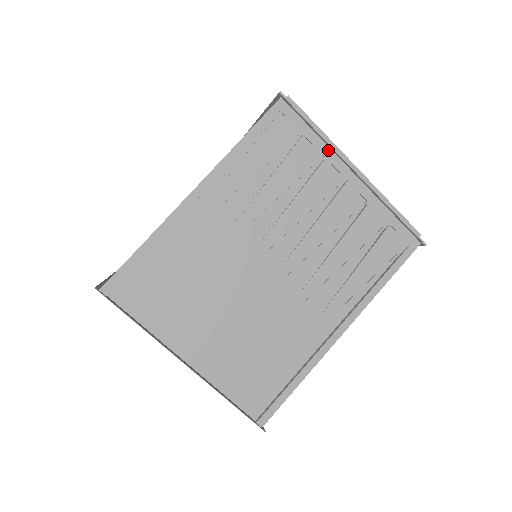
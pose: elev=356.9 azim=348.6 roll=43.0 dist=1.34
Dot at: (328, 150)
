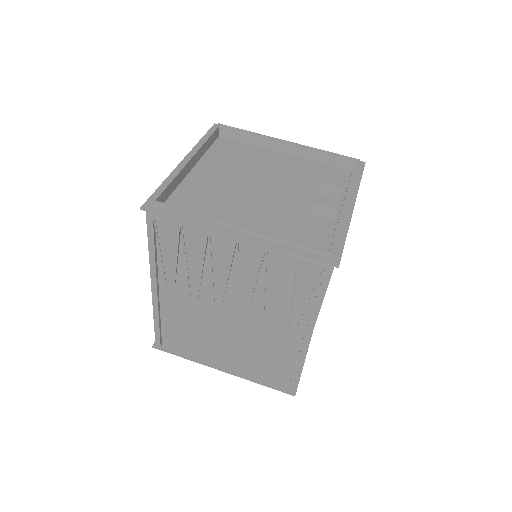
Dot at: (205, 228)
